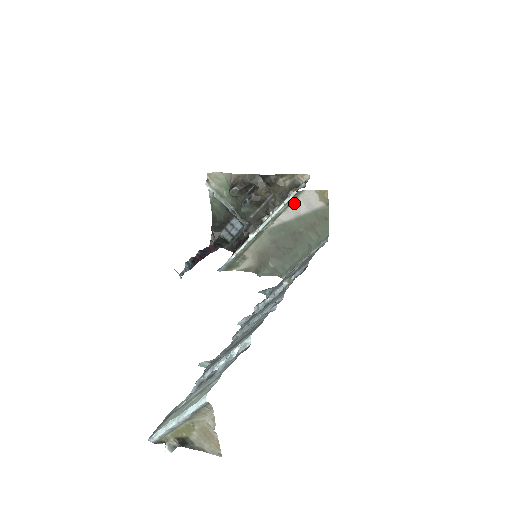
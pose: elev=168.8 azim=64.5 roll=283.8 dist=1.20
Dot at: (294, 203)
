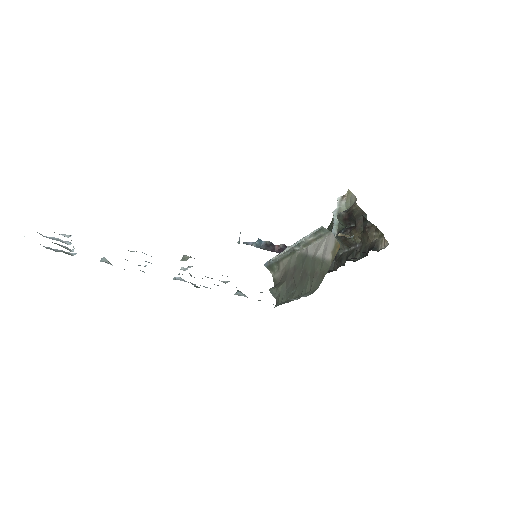
Dot at: (321, 240)
